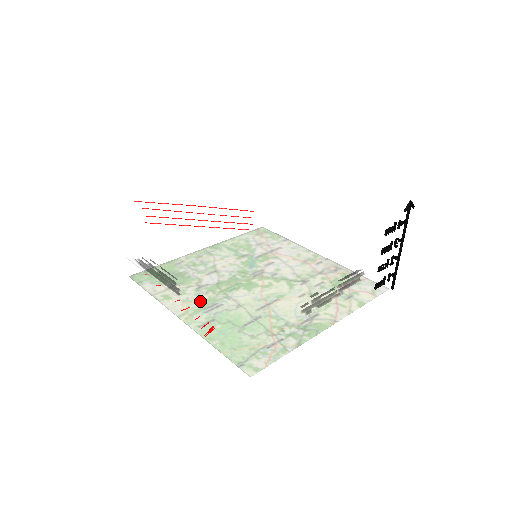
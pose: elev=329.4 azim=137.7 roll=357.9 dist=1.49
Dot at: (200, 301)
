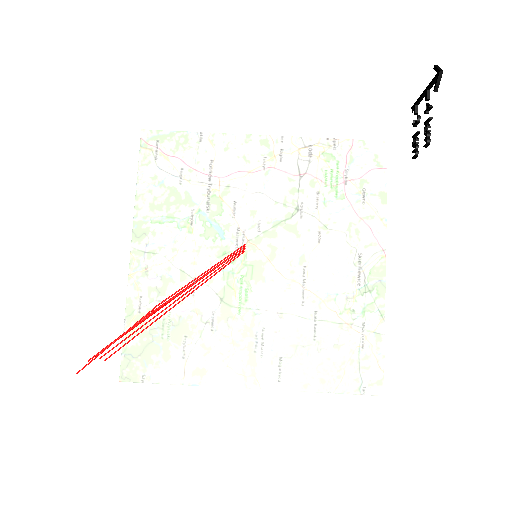
Dot at: occluded
